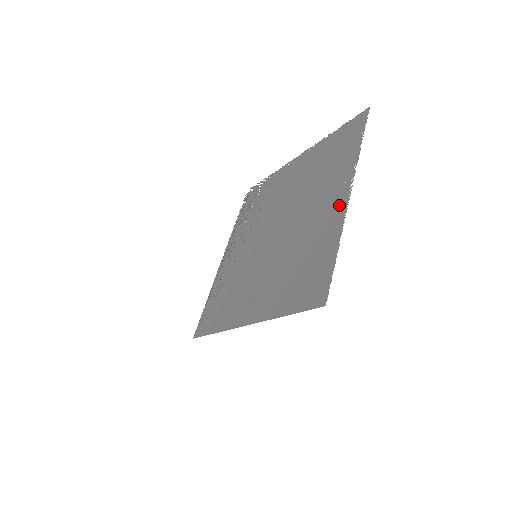
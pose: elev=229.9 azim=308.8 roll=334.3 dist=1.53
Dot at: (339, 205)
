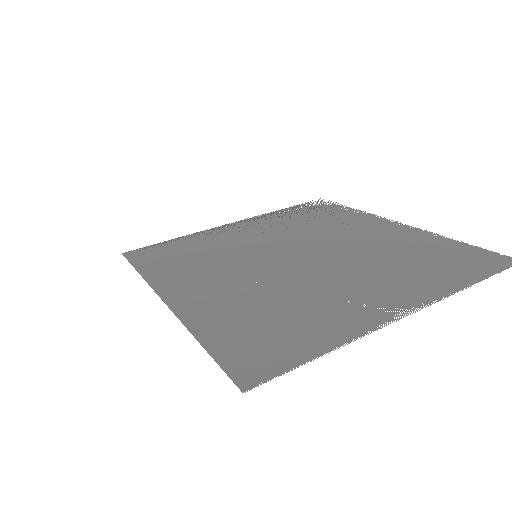
Dot at: (383, 311)
